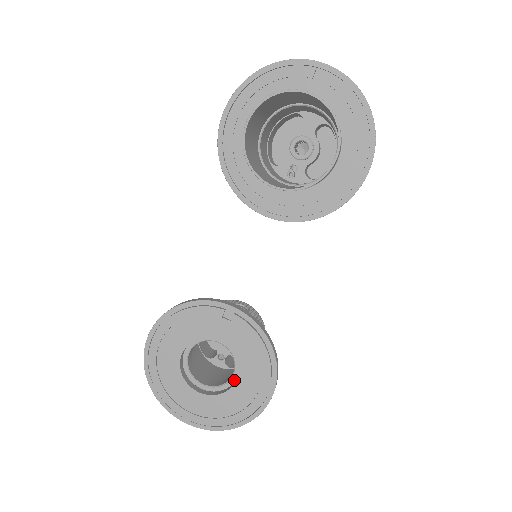
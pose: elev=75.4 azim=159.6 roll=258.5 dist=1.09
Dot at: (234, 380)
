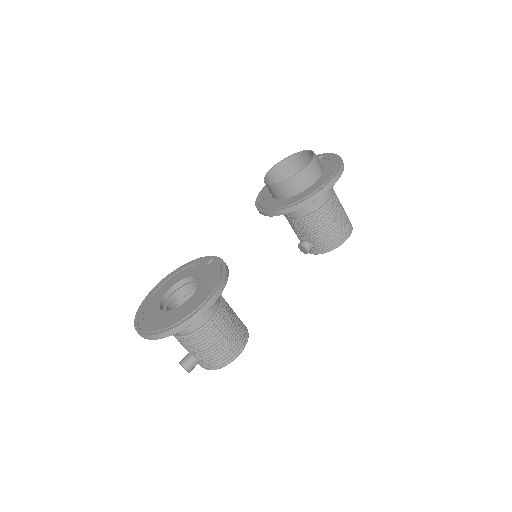
Dot at: occluded
